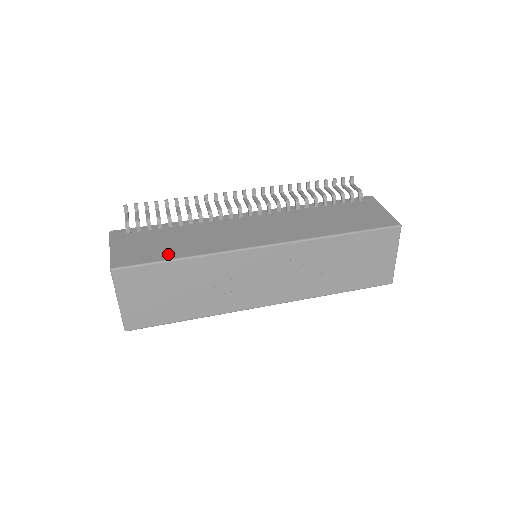
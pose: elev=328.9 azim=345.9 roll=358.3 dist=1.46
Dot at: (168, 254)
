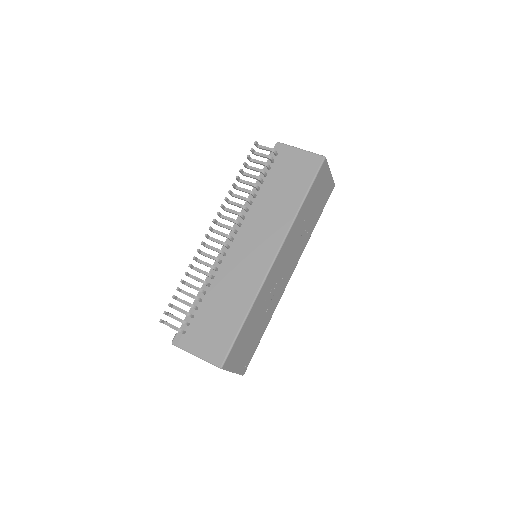
Dot at: (234, 323)
